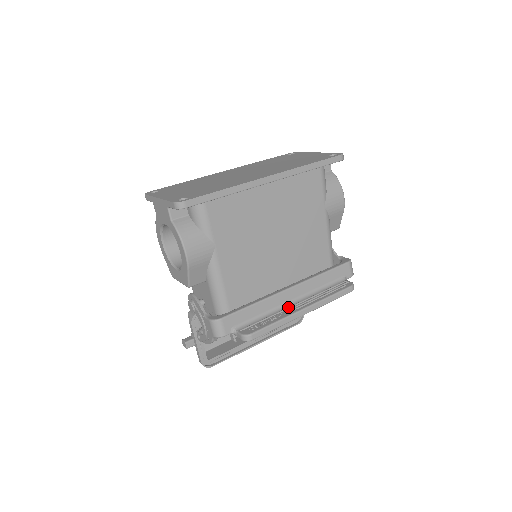
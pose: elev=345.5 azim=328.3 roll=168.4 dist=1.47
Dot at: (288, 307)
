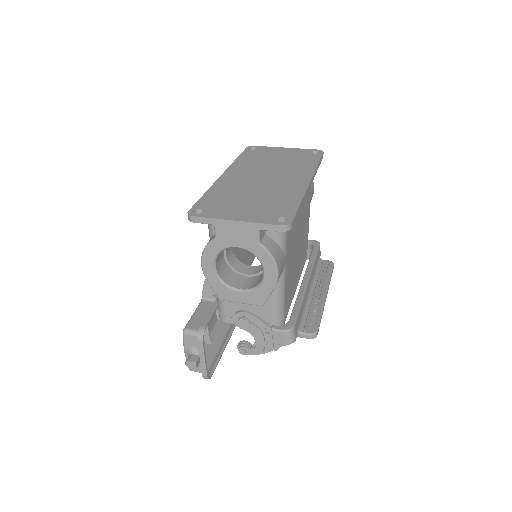
Dot at: (313, 297)
